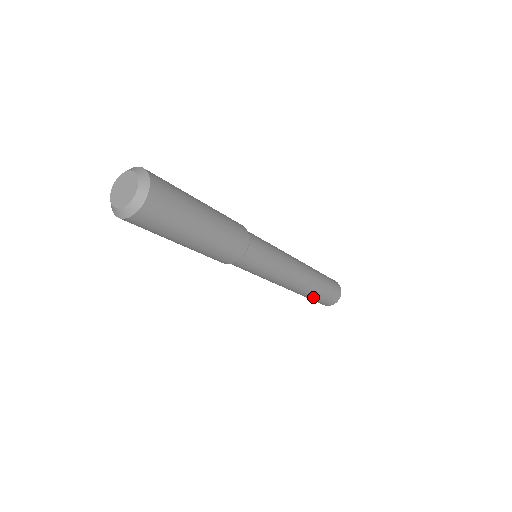
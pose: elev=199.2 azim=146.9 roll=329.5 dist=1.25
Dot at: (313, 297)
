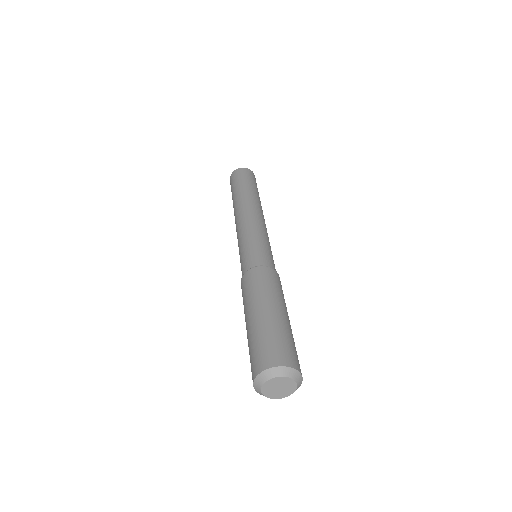
Dot at: occluded
